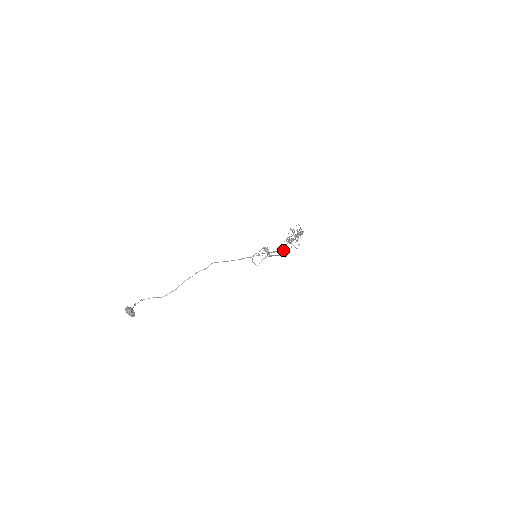
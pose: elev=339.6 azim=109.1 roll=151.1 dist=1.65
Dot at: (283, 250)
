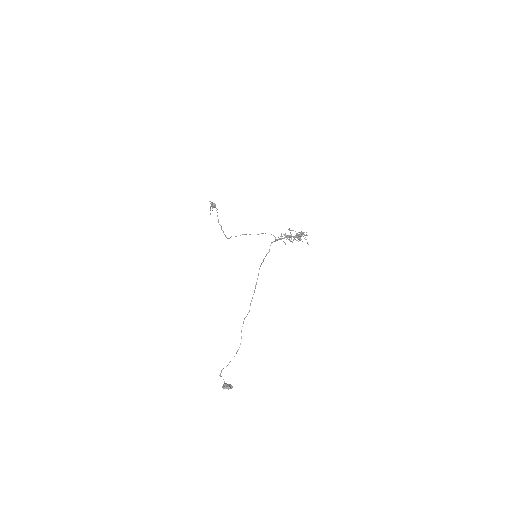
Dot at: occluded
